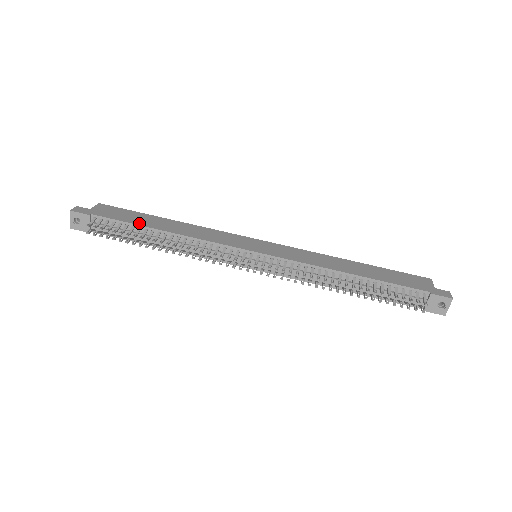
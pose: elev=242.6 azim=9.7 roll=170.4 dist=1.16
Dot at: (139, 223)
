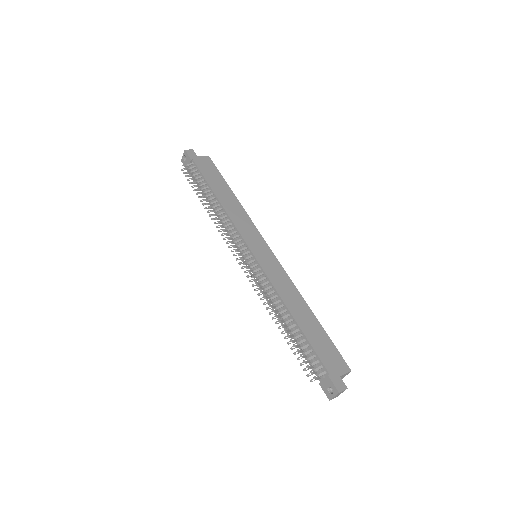
Dot at: (211, 183)
